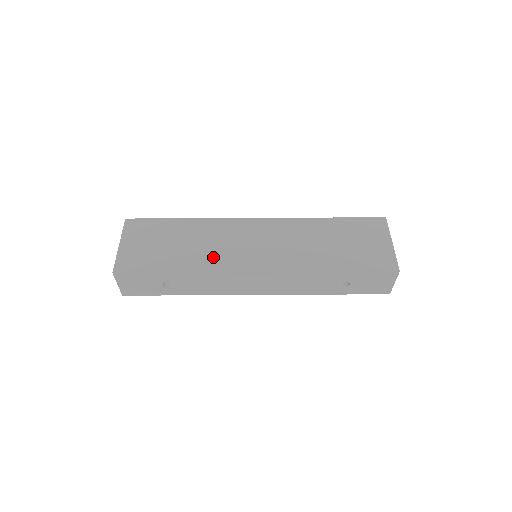
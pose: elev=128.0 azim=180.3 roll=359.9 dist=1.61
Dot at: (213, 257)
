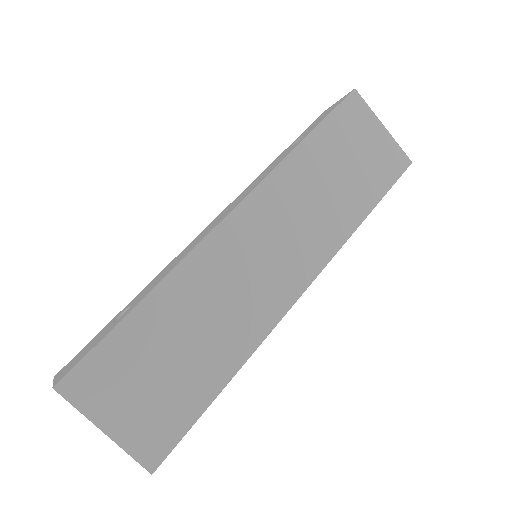
Dot at: (244, 320)
